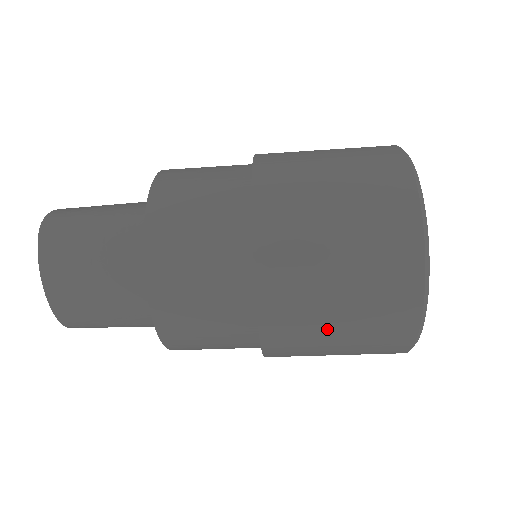
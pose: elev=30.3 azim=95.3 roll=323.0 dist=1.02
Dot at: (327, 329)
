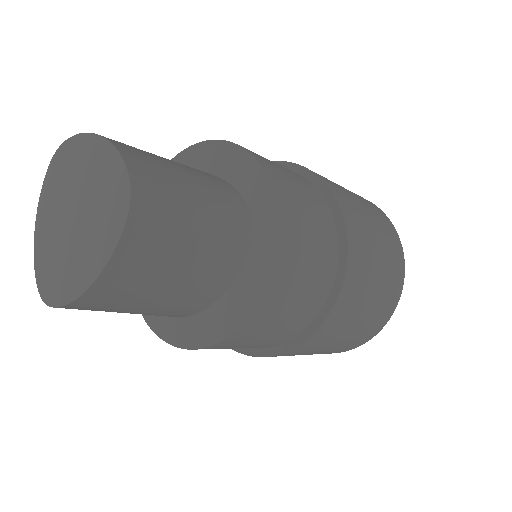
Dot at: (312, 353)
